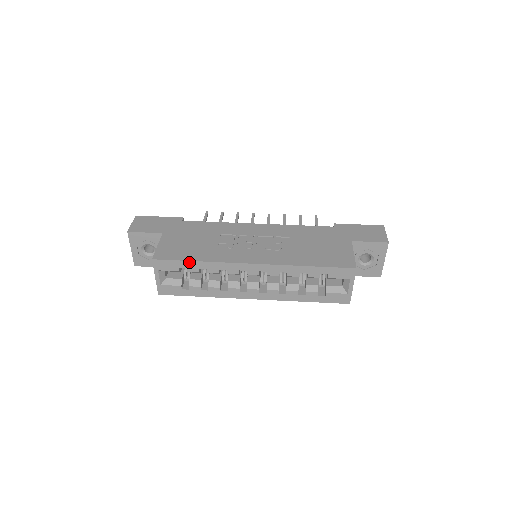
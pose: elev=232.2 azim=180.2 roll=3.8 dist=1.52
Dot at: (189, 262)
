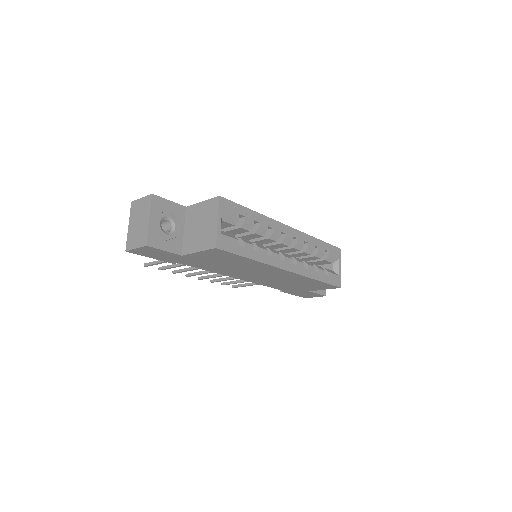
Dot at: (248, 210)
